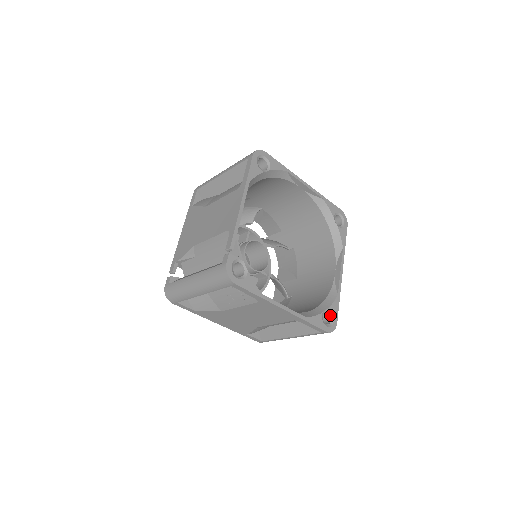
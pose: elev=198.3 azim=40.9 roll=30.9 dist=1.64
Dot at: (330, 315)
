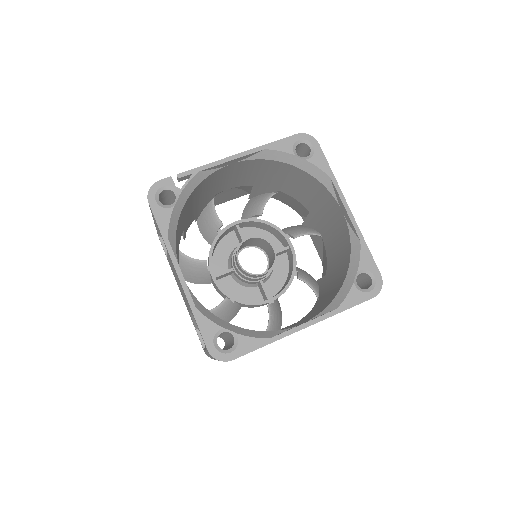
Dot at: (234, 344)
